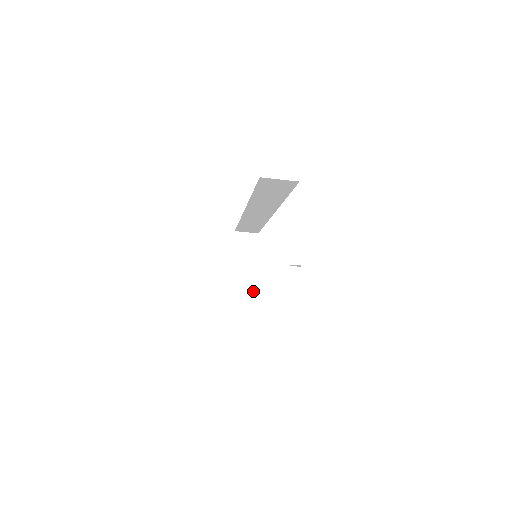
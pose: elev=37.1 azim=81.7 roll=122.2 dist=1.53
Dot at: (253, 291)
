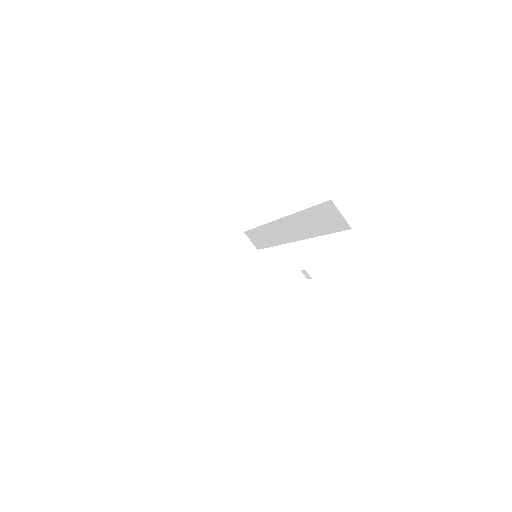
Dot at: (215, 284)
